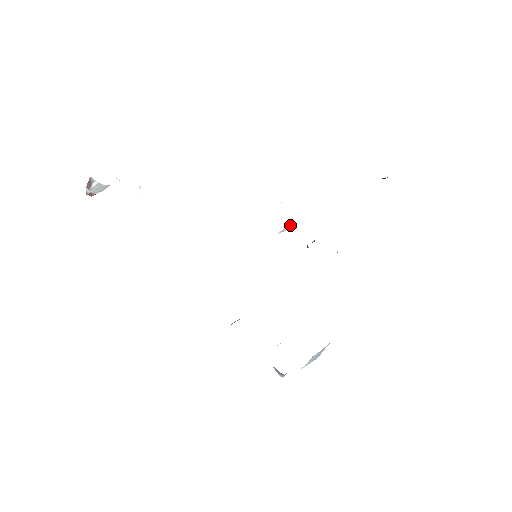
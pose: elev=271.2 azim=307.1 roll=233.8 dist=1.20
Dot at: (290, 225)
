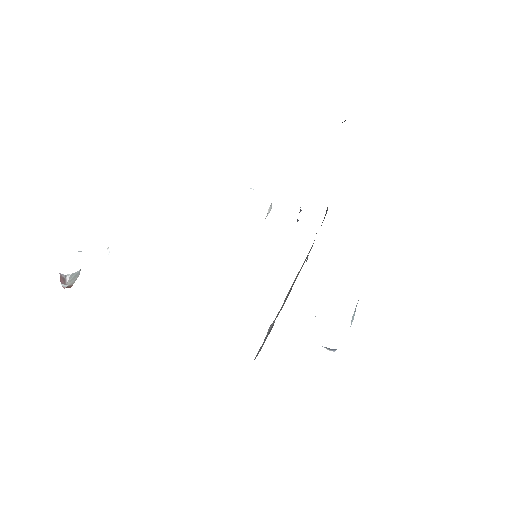
Dot at: (270, 206)
